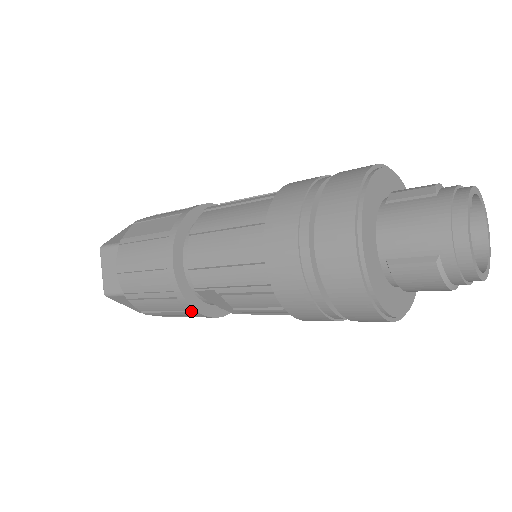
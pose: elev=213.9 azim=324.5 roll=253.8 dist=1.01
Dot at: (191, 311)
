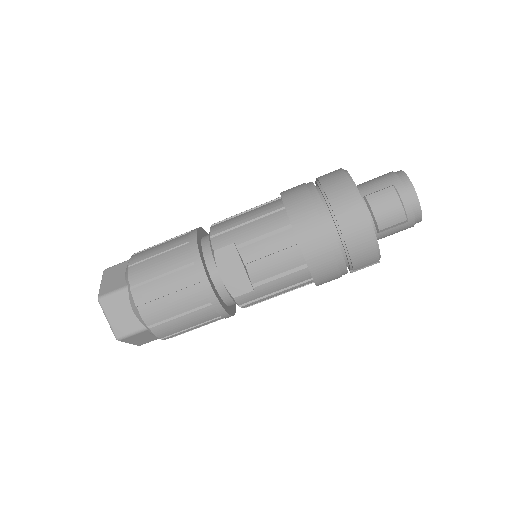
Dot at: (201, 280)
